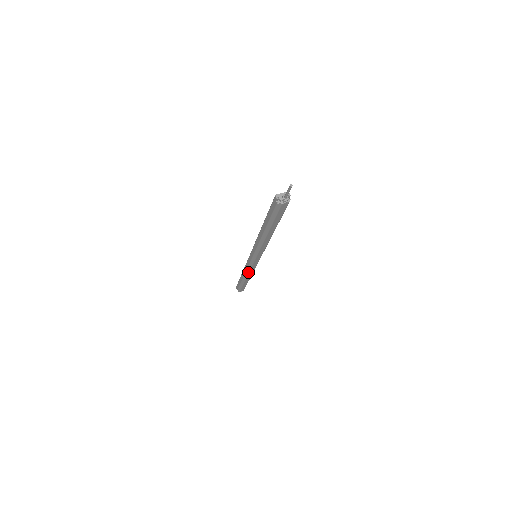
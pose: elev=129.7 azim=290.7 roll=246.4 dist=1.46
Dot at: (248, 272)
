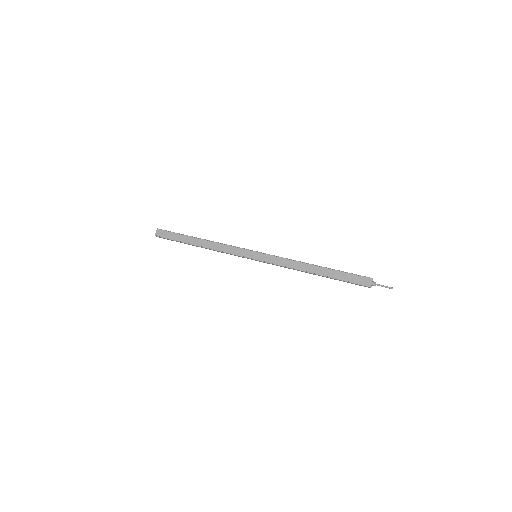
Dot at: occluded
